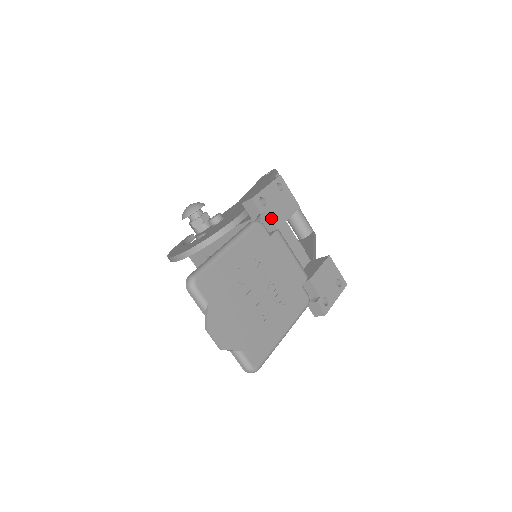
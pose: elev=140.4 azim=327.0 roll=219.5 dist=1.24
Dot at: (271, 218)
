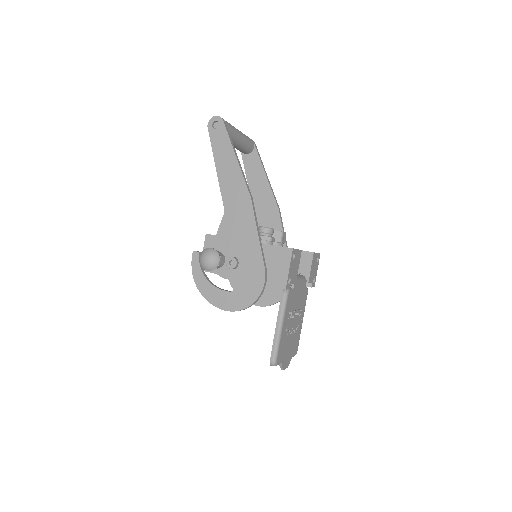
Dot at: (293, 283)
